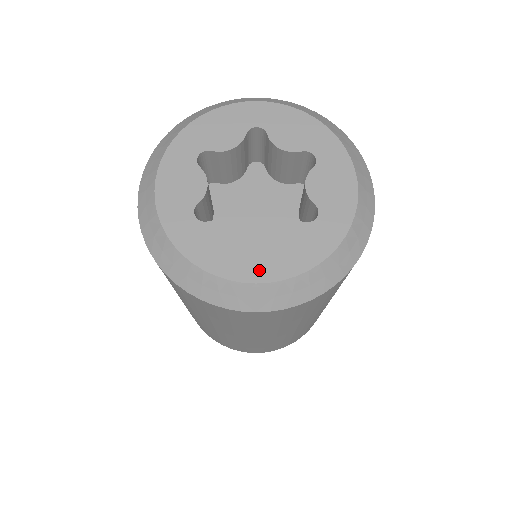
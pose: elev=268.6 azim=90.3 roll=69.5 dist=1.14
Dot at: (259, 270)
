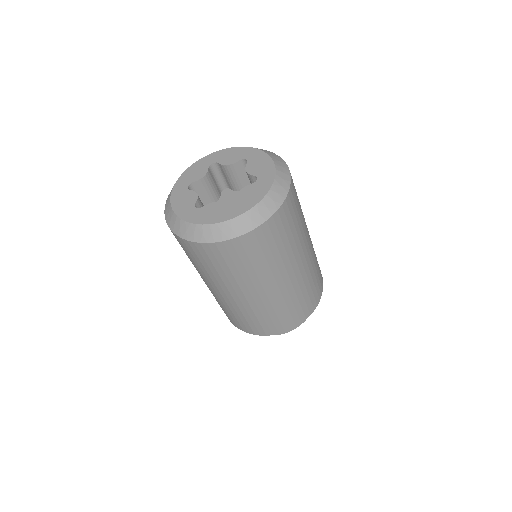
Dot at: (237, 211)
